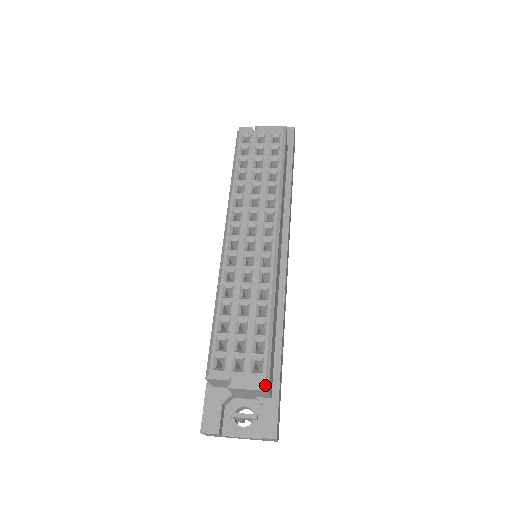
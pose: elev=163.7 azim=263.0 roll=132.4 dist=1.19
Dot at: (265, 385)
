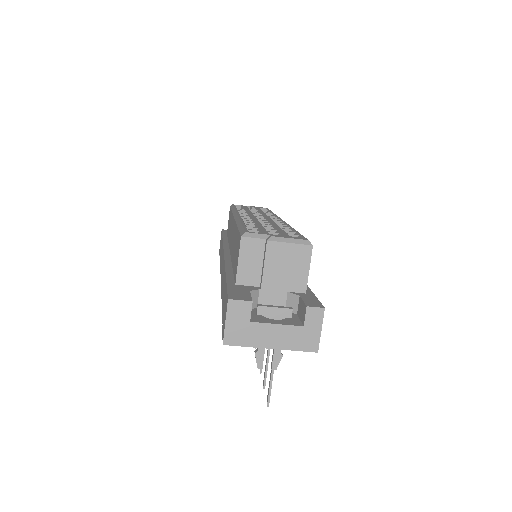
Dot at: (308, 240)
